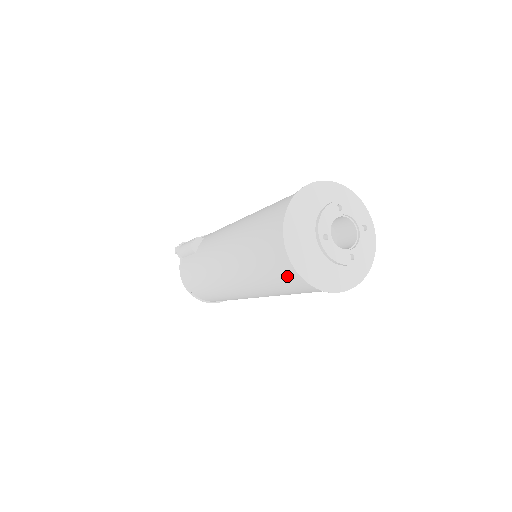
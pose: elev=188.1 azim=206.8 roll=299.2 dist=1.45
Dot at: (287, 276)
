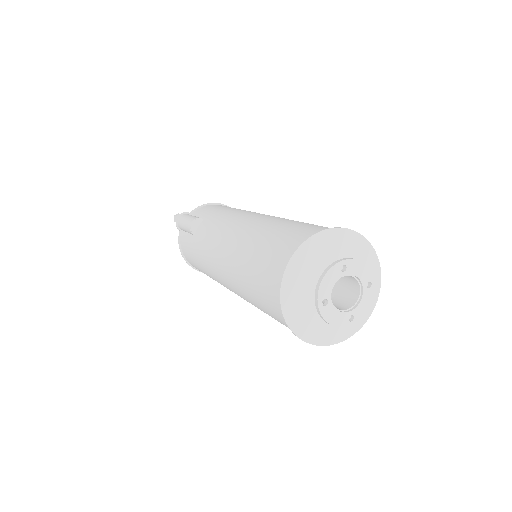
Dot at: (282, 323)
